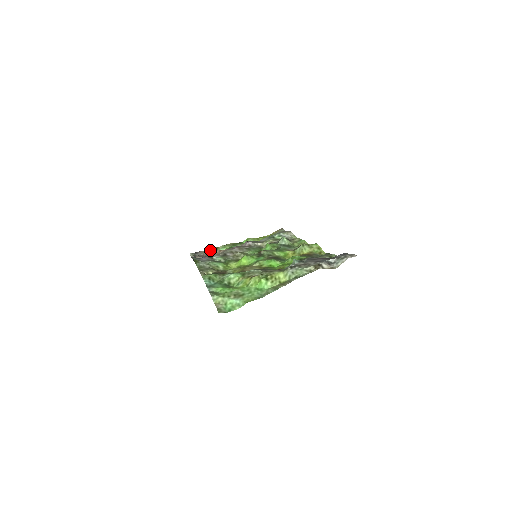
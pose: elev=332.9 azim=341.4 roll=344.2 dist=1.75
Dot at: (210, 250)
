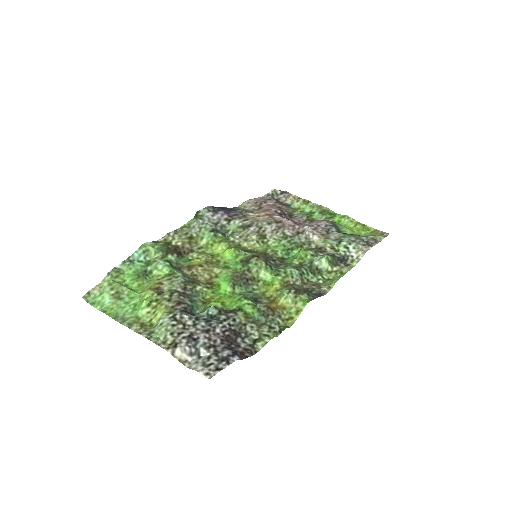
Dot at: (298, 199)
